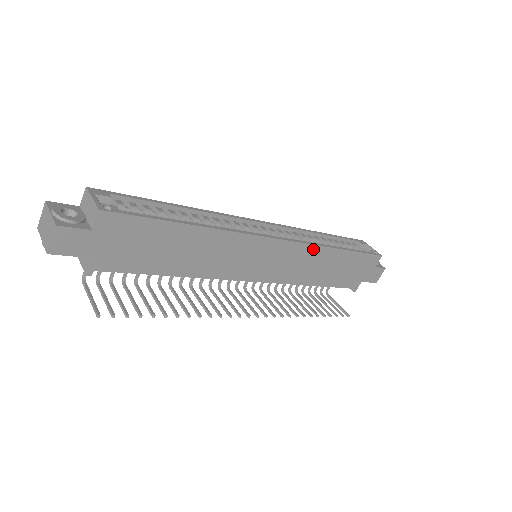
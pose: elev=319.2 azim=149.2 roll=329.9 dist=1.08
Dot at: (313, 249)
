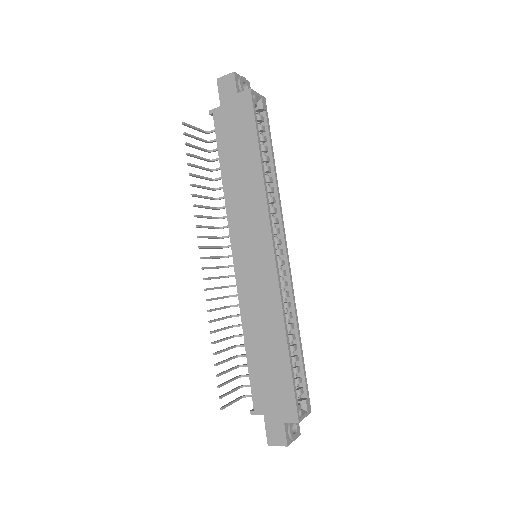
Dot at: (277, 302)
